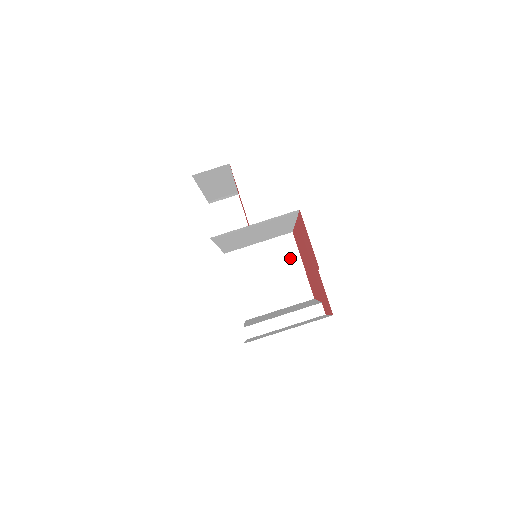
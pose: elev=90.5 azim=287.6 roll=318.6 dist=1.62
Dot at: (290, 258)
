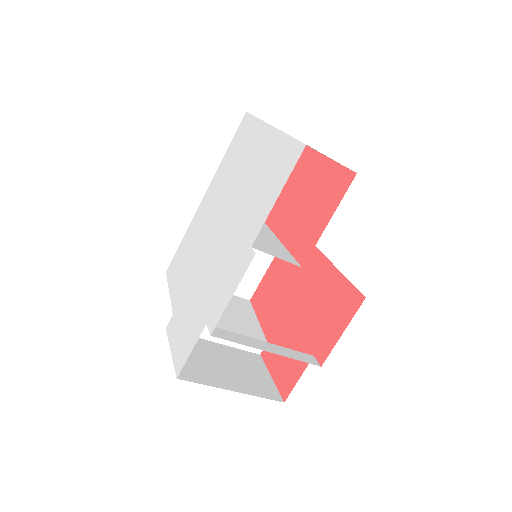
Dot at: occluded
